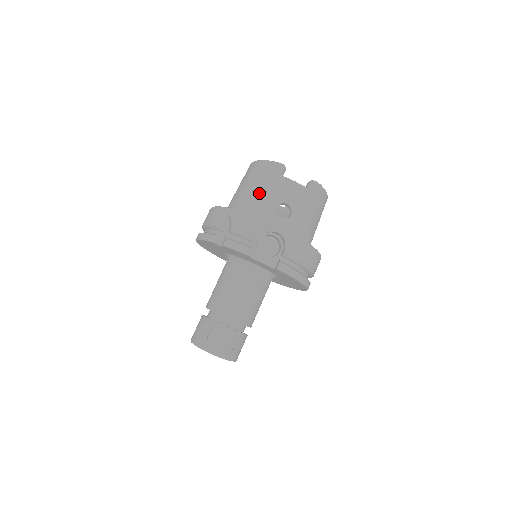
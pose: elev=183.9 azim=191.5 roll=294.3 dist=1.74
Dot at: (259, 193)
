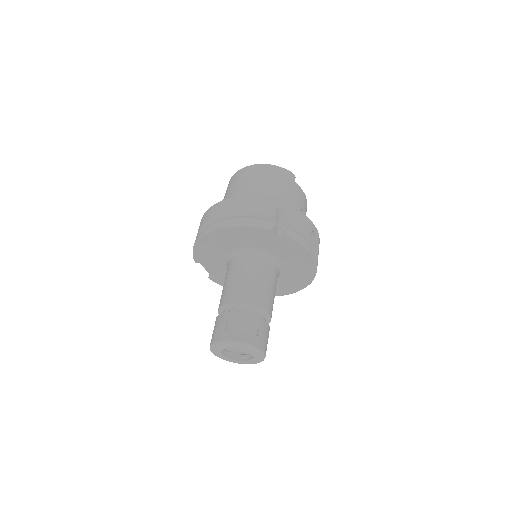
Dot at: (287, 194)
